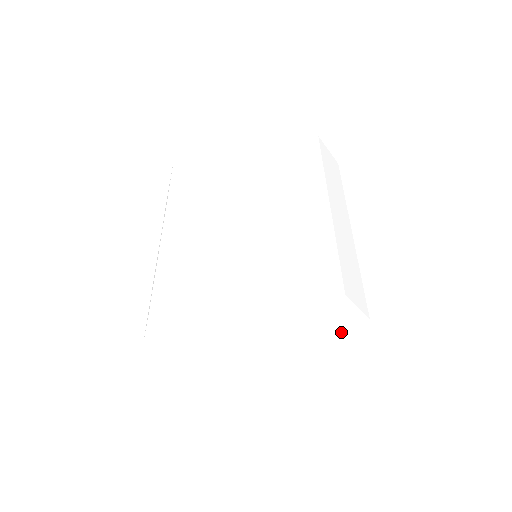
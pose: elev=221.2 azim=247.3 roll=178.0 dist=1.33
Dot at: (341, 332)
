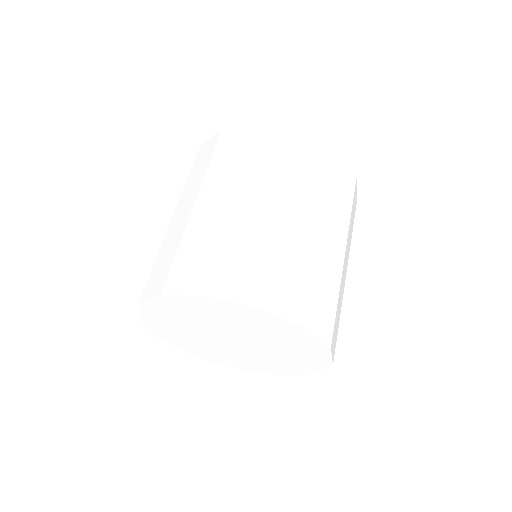
Dot at: (289, 367)
